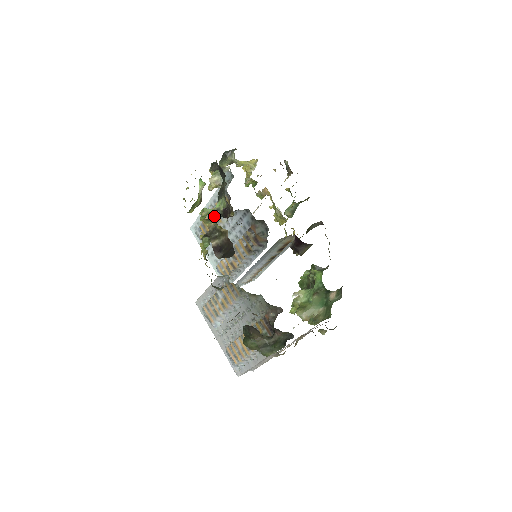
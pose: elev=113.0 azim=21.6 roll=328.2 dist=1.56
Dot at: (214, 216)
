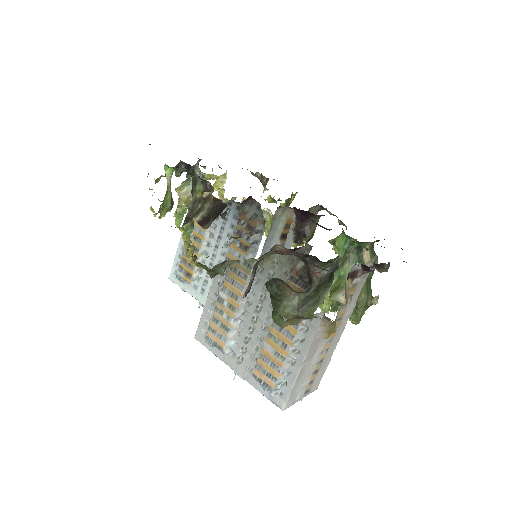
Dot at: (193, 238)
